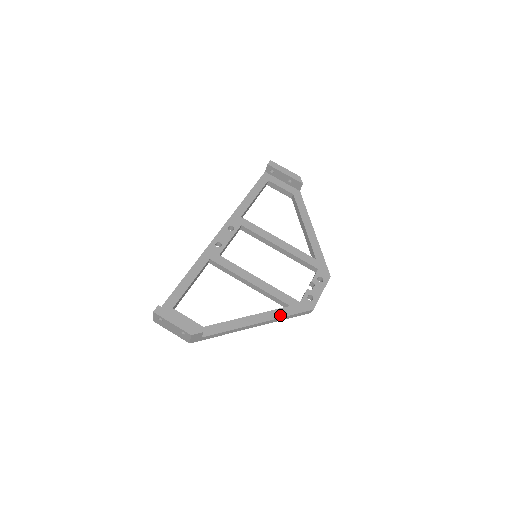
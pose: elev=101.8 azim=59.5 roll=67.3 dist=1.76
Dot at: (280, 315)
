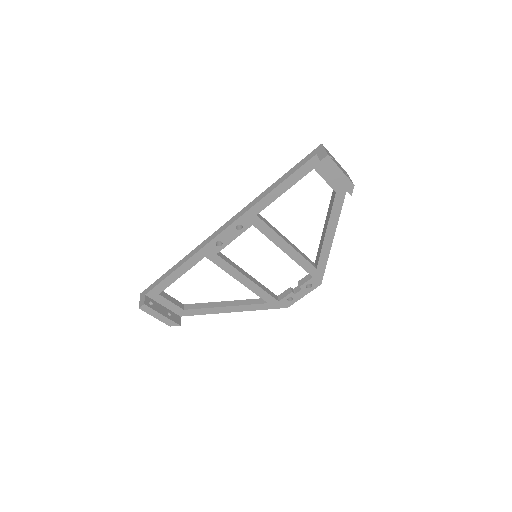
Dot at: (255, 309)
